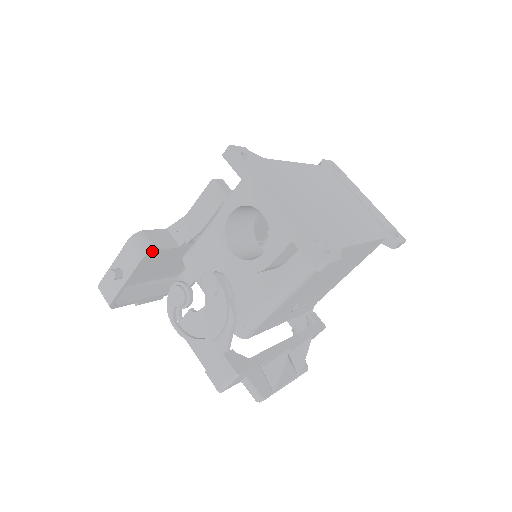
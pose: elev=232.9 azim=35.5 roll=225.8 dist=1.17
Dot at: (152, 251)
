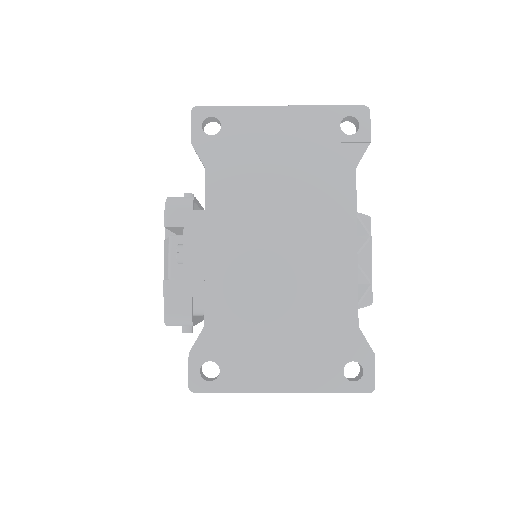
Dot at: (191, 320)
